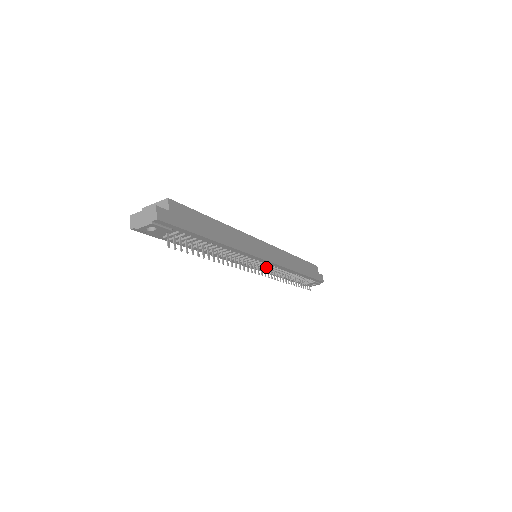
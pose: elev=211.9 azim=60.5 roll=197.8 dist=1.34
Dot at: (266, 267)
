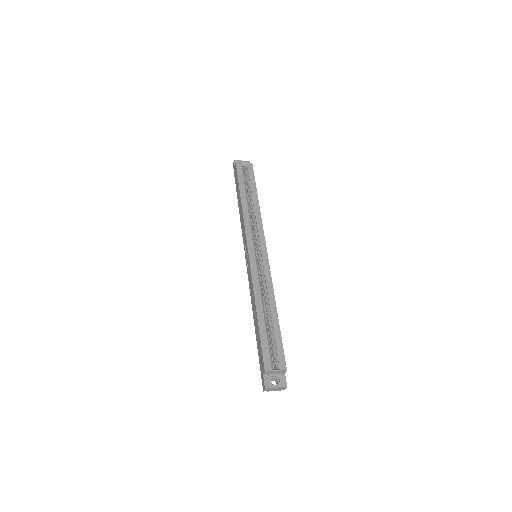
Dot at: occluded
